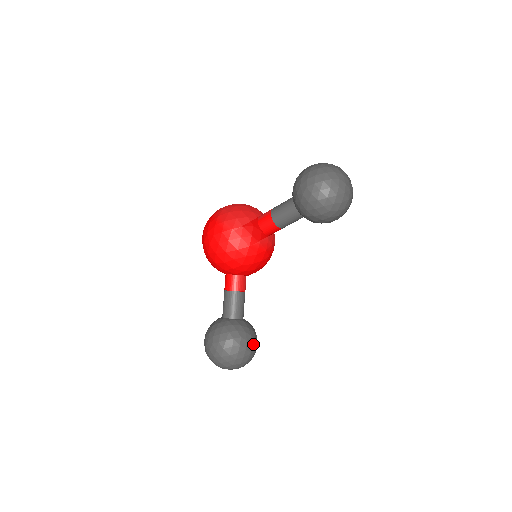
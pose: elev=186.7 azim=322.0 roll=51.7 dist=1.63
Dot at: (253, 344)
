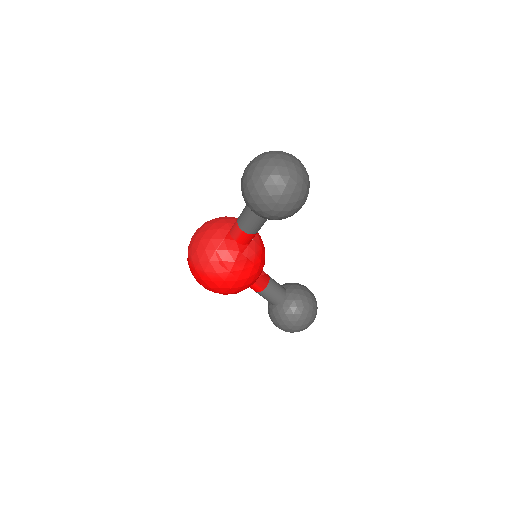
Dot at: (311, 298)
